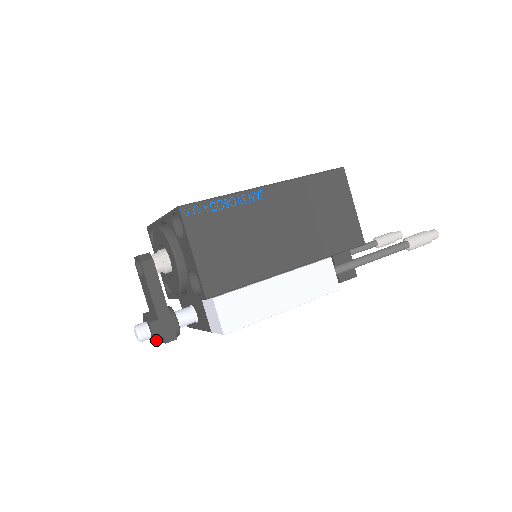
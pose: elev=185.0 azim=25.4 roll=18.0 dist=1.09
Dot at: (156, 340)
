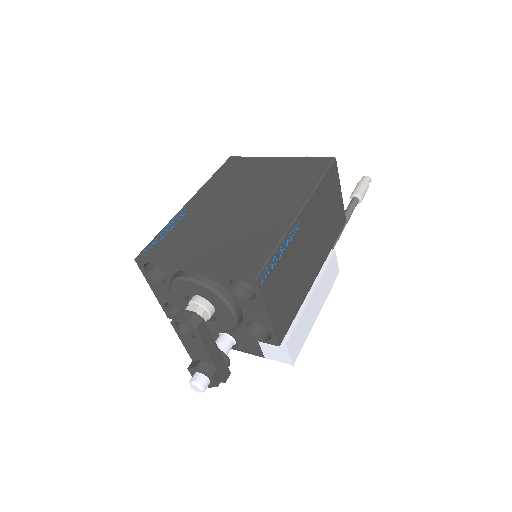
Dot at: (216, 385)
